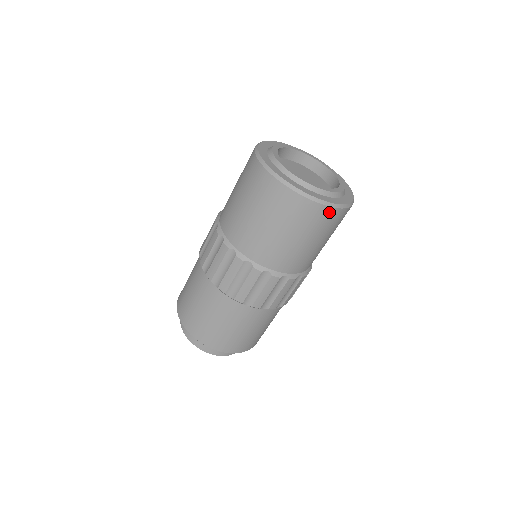
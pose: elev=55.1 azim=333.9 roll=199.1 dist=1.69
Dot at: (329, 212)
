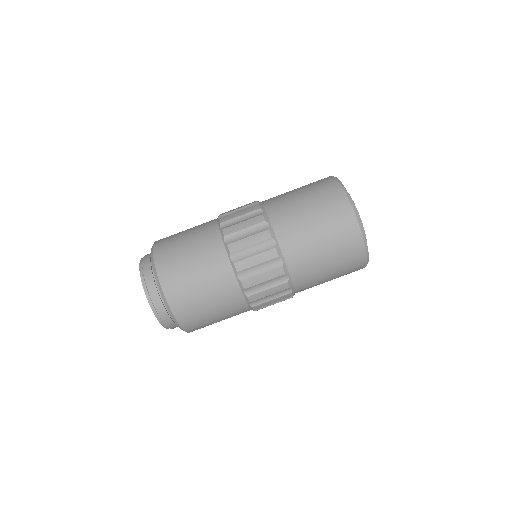
Dot at: (344, 201)
